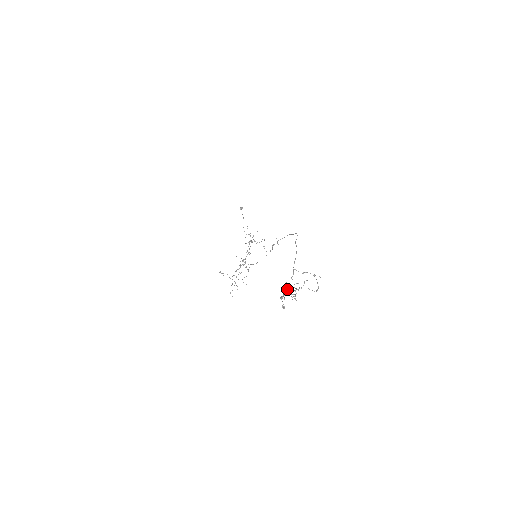
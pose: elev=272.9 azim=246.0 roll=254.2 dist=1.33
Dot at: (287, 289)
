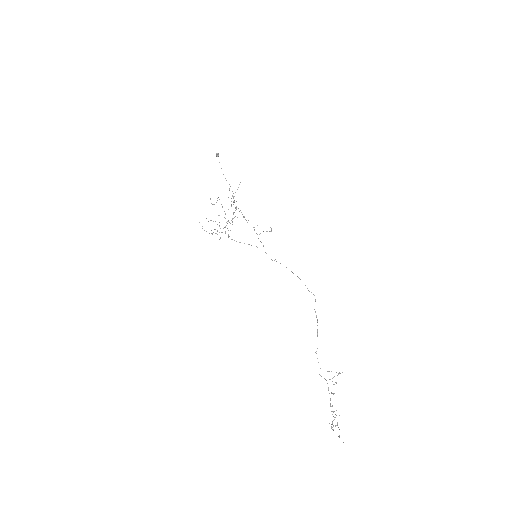
Dot at: occluded
